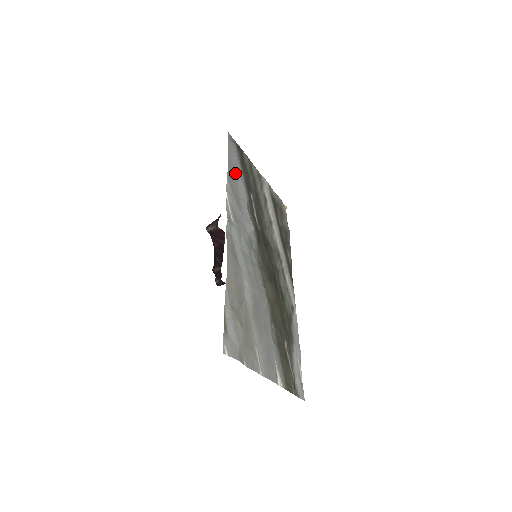
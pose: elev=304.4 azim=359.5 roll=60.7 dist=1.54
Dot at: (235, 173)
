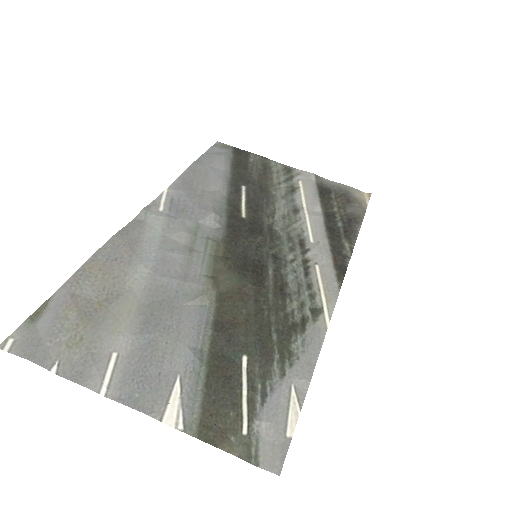
Dot at: (206, 170)
